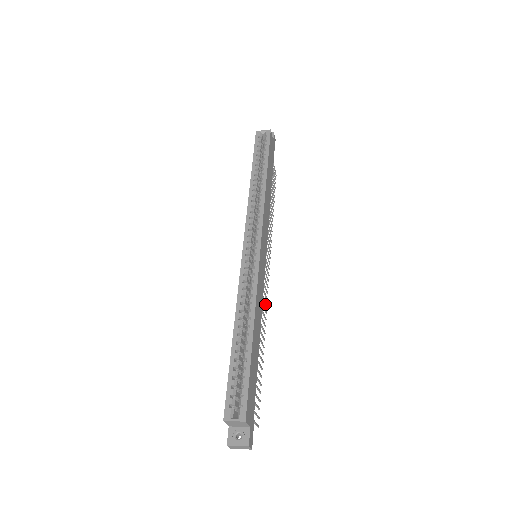
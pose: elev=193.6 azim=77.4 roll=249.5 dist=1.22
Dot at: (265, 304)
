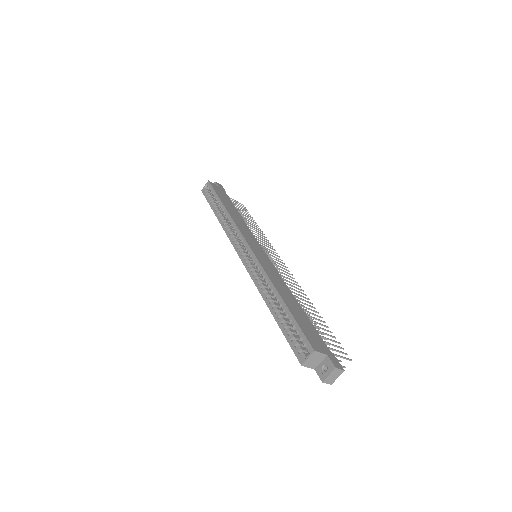
Dot at: occluded
